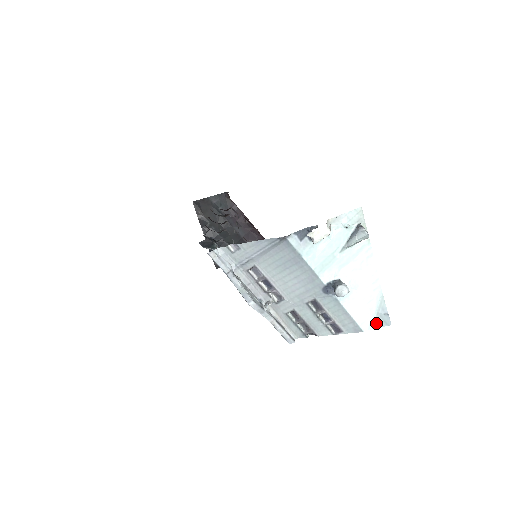
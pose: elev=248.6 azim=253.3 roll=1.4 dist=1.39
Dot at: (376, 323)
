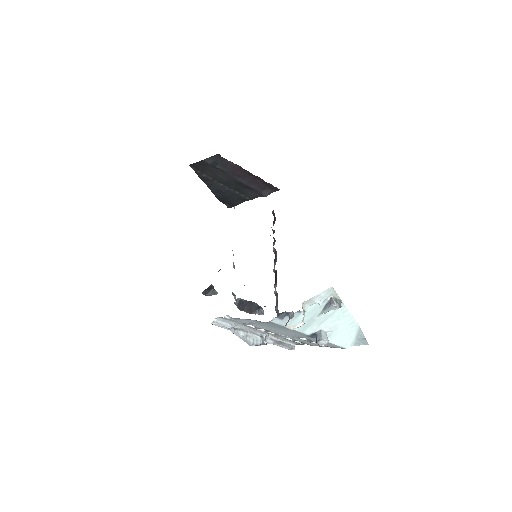
Dot at: (356, 343)
